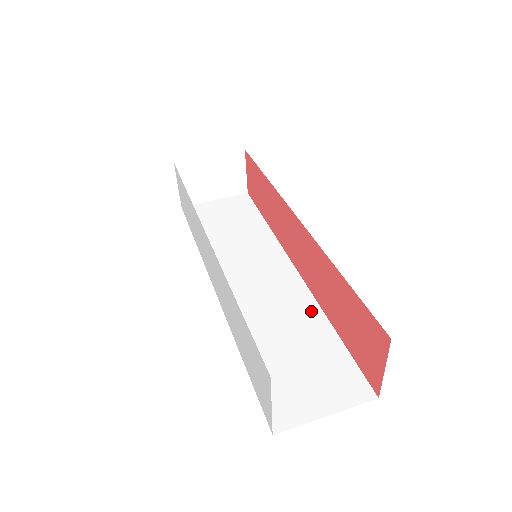
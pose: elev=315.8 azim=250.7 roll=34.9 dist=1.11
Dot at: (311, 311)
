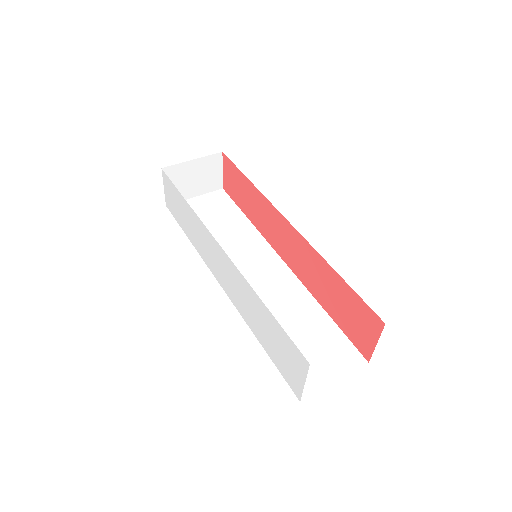
Dot at: (304, 298)
